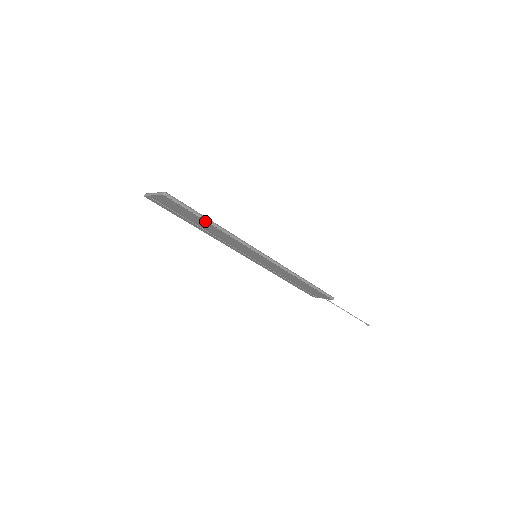
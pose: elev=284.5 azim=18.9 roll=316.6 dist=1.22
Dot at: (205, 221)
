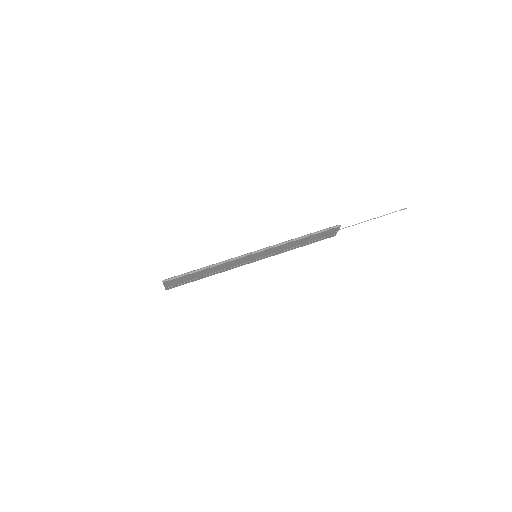
Dot at: (198, 272)
